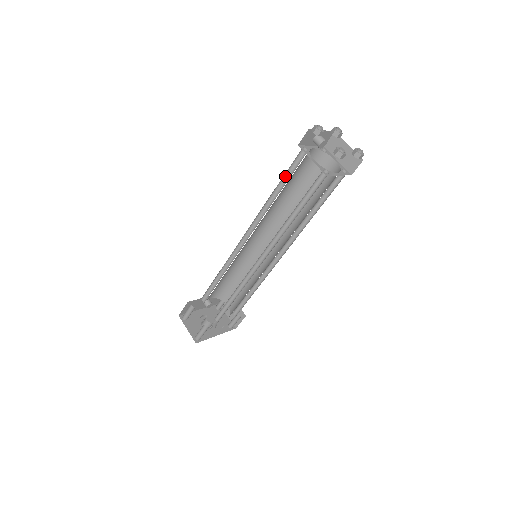
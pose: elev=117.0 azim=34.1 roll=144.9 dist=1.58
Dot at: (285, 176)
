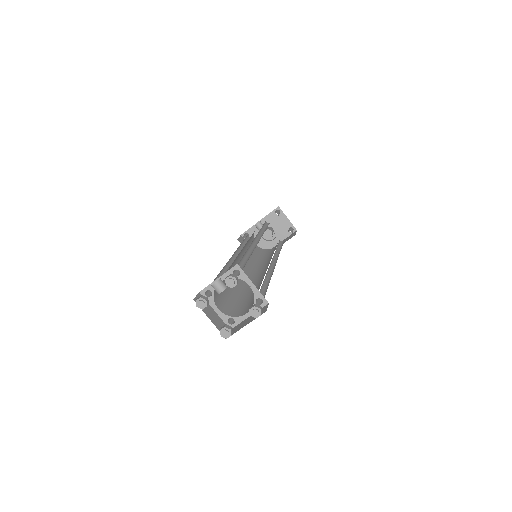
Dot at: occluded
